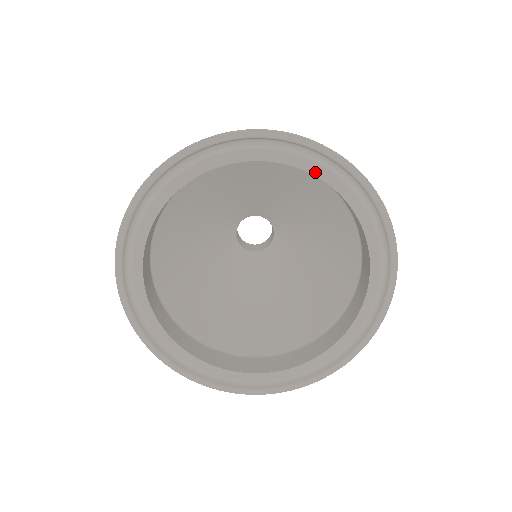
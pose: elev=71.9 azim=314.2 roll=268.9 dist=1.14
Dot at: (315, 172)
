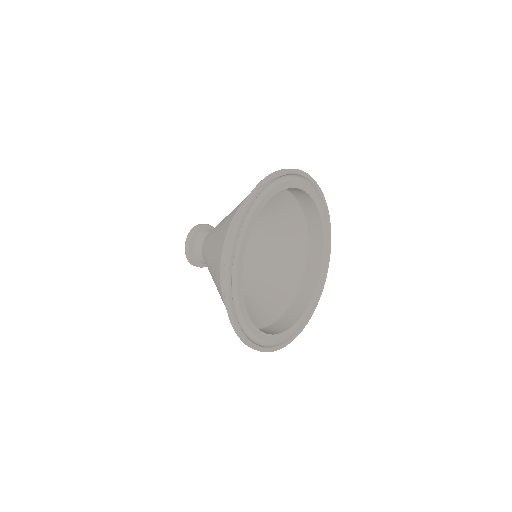
Dot at: (305, 189)
